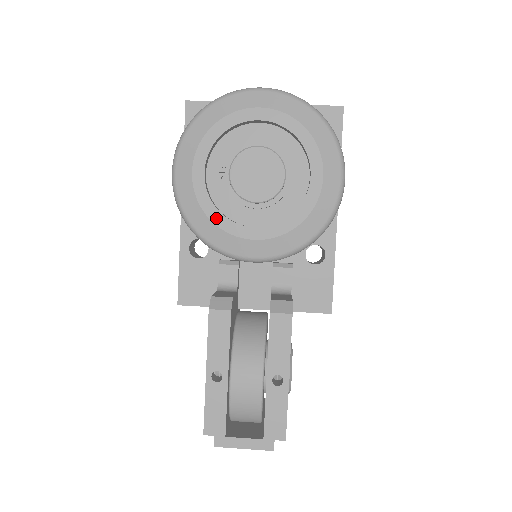
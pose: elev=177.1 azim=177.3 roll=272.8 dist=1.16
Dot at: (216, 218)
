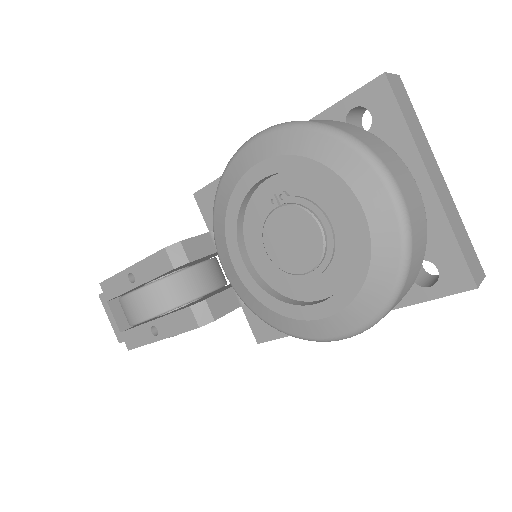
Dot at: (231, 216)
